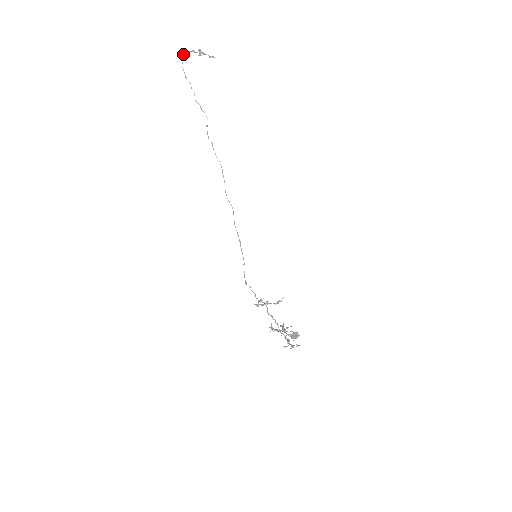
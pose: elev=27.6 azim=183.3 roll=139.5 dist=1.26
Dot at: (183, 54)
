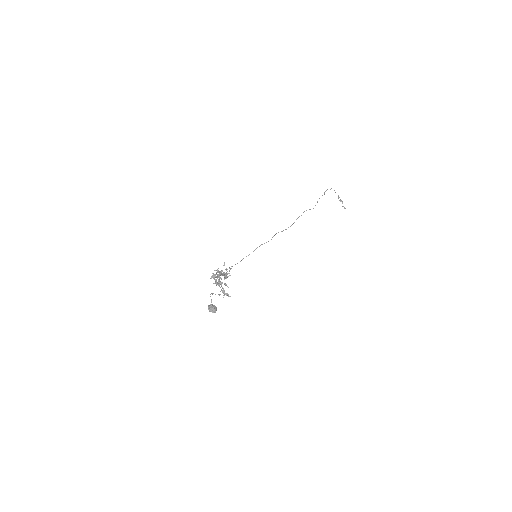
Dot at: (334, 190)
